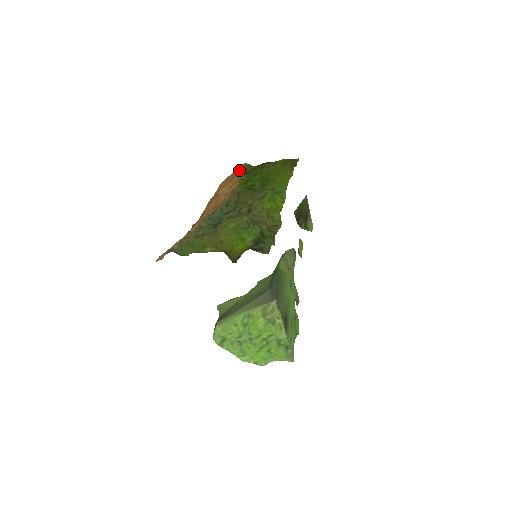
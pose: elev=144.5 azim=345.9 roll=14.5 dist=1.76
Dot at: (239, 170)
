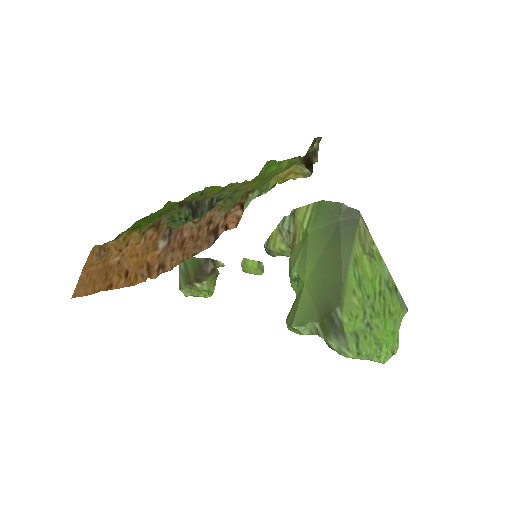
Dot at: (104, 243)
